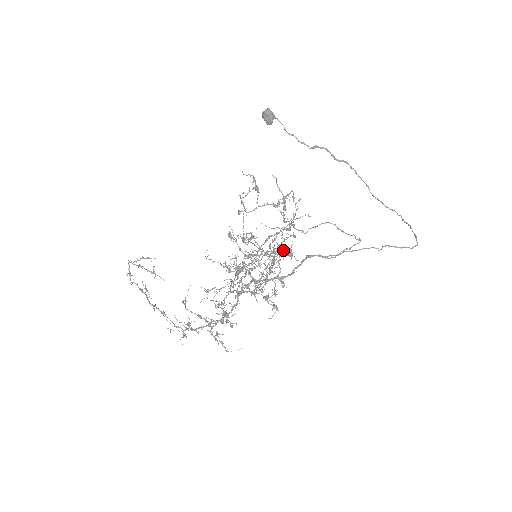
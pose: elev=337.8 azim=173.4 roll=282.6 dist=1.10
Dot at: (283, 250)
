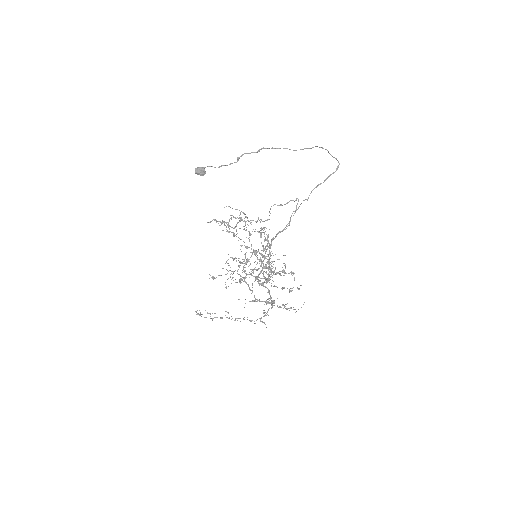
Dot at: (254, 250)
